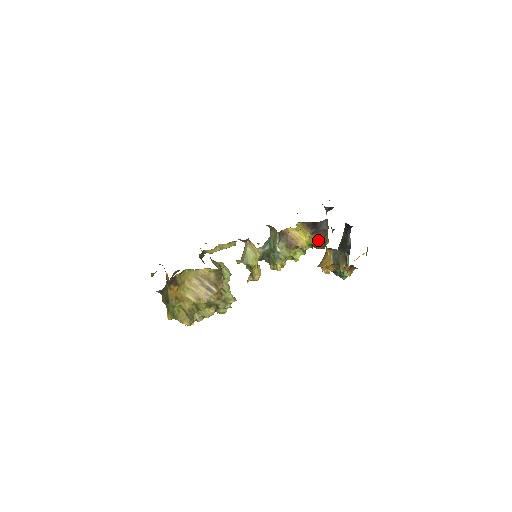
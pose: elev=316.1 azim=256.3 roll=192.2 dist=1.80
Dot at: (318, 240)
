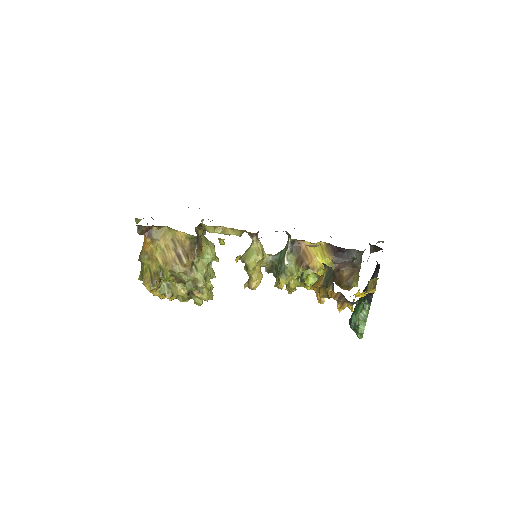
Dot at: (342, 274)
